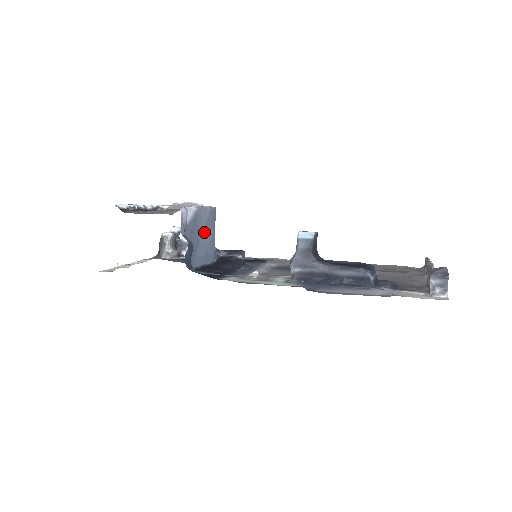
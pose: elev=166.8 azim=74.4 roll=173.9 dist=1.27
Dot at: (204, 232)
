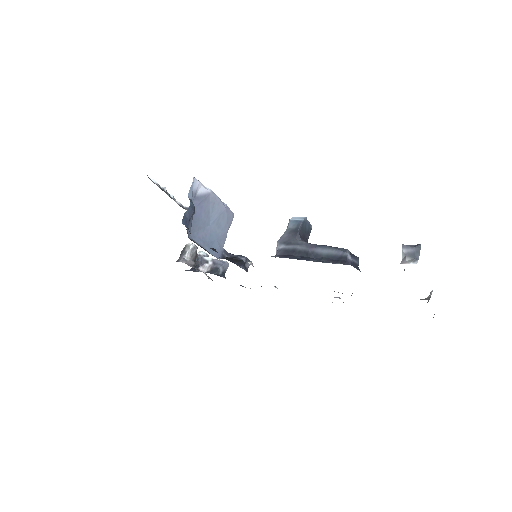
Dot at: (215, 222)
